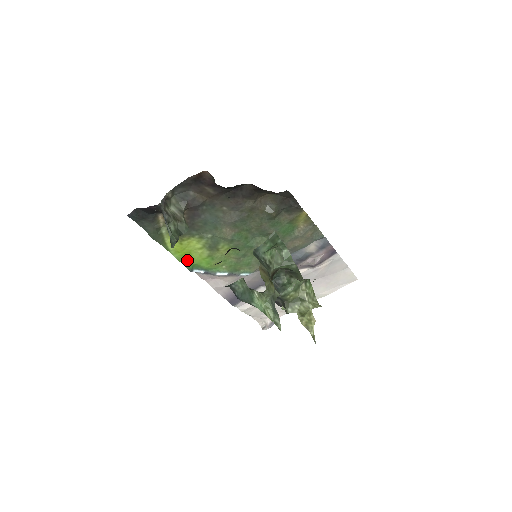
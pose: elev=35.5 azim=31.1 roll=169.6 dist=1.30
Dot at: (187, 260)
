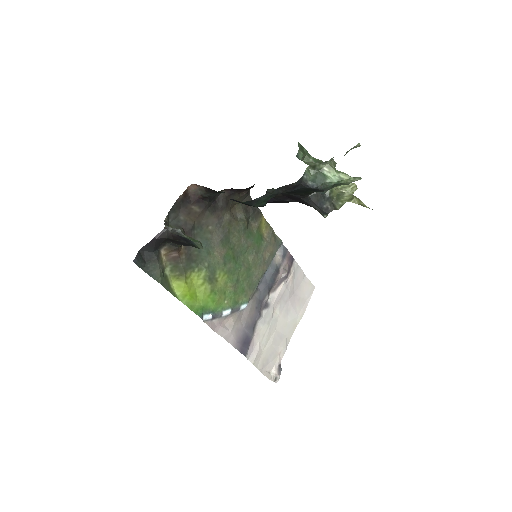
Dot at: (195, 304)
